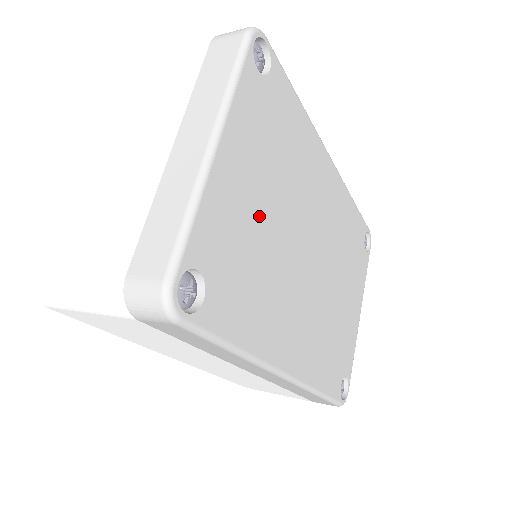
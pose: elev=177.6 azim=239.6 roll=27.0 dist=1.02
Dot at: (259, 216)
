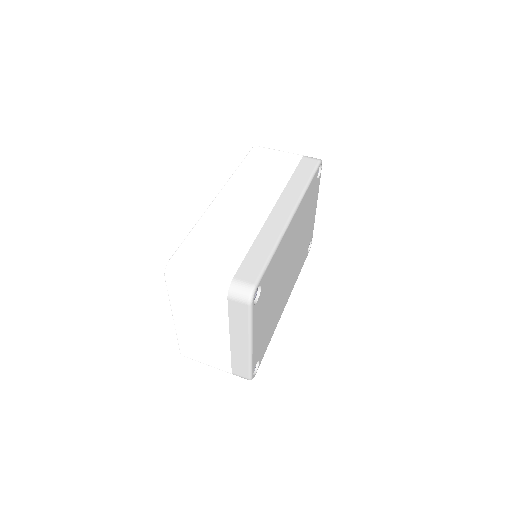
Dot at: (268, 316)
